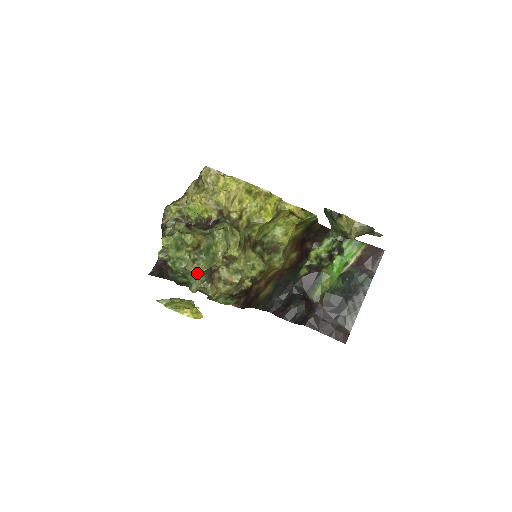
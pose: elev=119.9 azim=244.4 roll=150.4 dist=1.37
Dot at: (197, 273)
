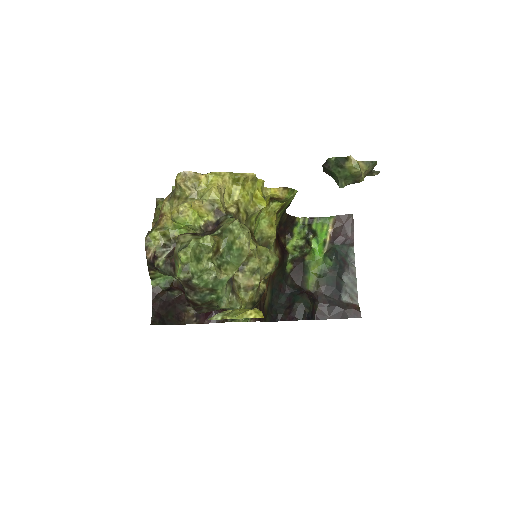
Dot at: (228, 279)
